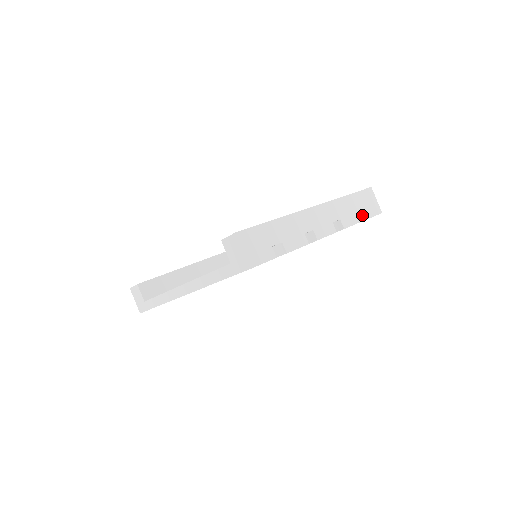
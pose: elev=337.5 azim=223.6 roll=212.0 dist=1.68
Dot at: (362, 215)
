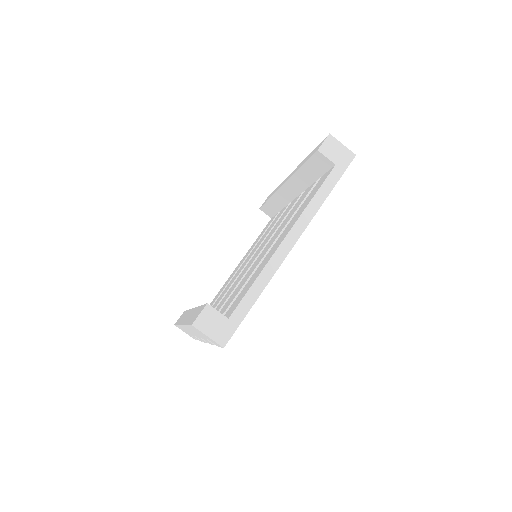
Dot at: occluded
